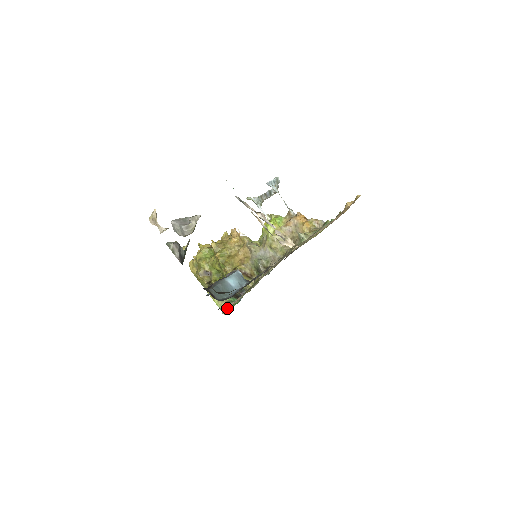
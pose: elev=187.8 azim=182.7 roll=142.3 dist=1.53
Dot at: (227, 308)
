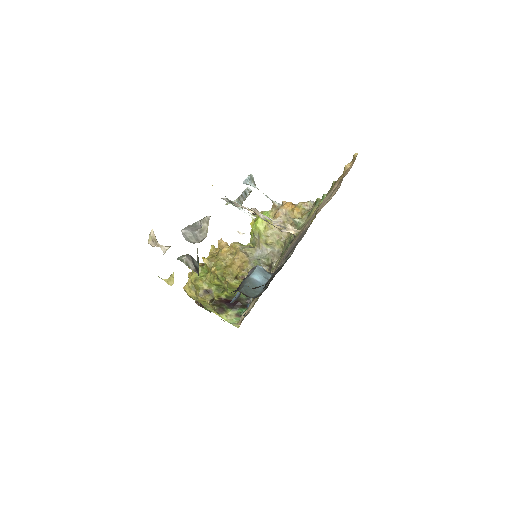
Dot at: occluded
